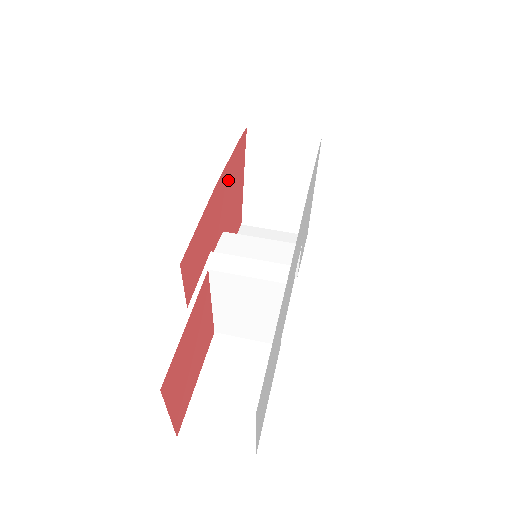
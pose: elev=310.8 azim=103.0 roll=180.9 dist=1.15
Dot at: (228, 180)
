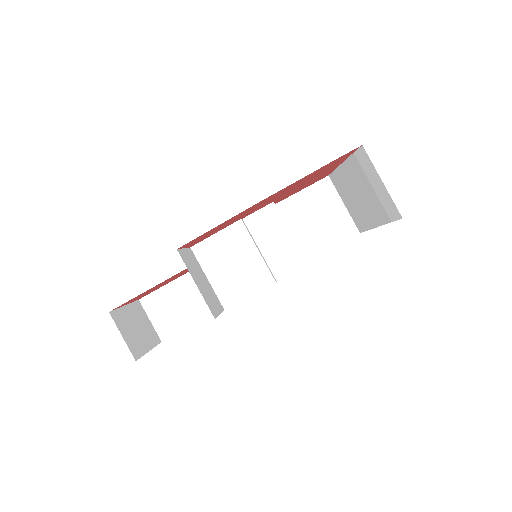
Dot at: (293, 185)
